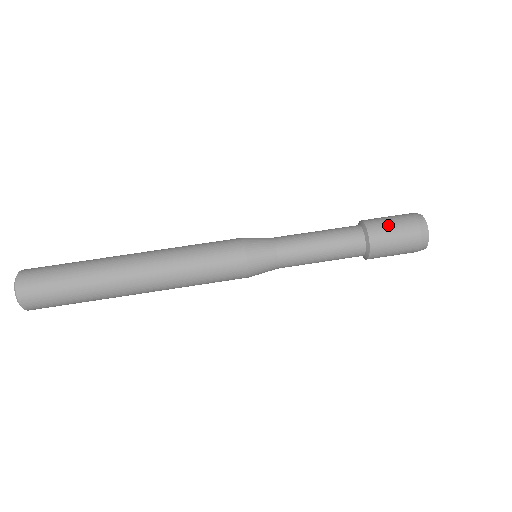
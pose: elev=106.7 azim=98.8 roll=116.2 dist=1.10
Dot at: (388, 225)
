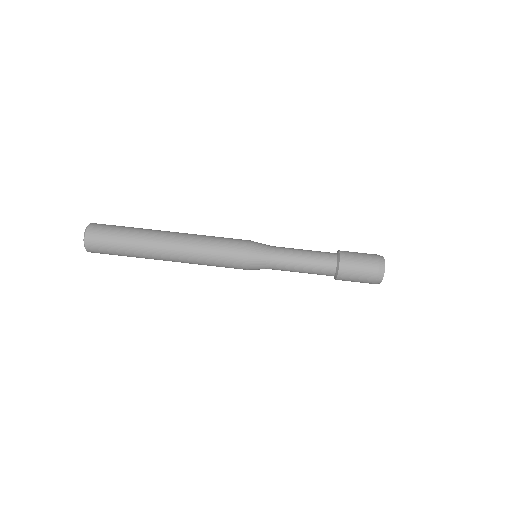
Dot at: (356, 262)
